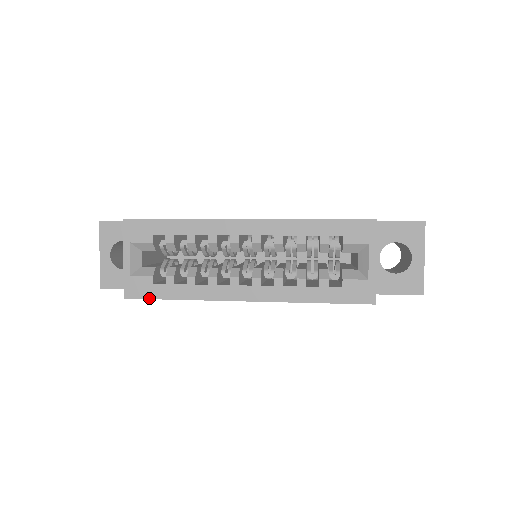
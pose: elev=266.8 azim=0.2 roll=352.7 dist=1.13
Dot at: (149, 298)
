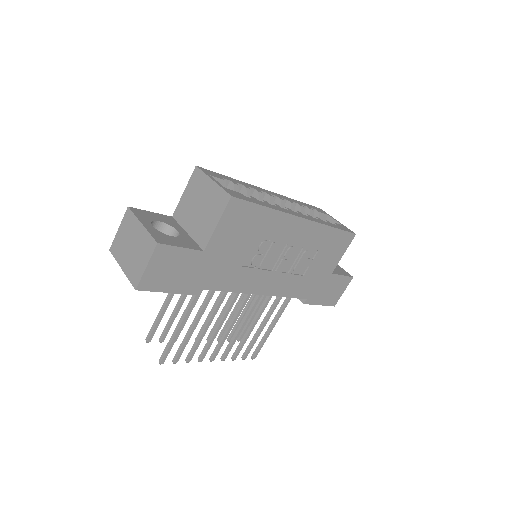
Dot at: (249, 201)
